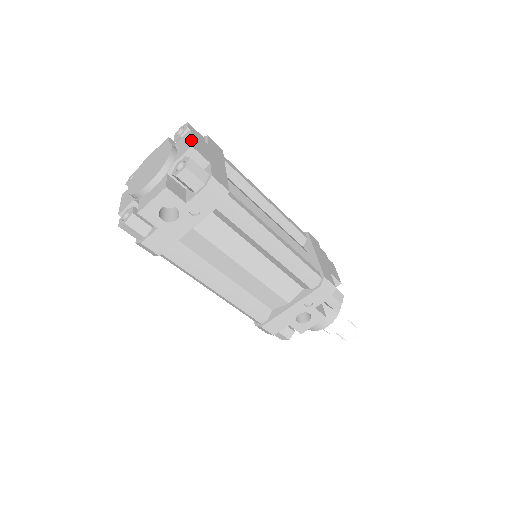
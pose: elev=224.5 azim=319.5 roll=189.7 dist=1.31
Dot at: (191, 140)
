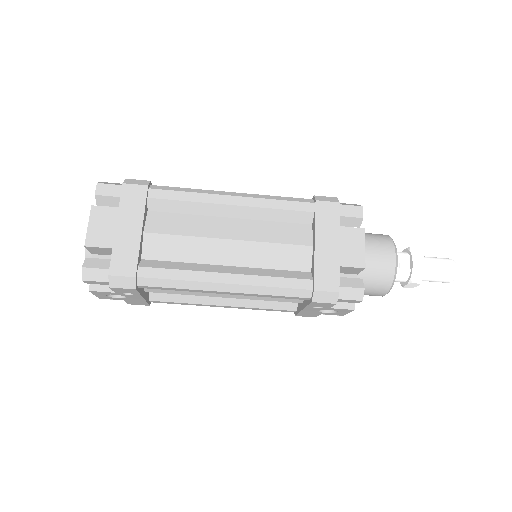
Dot at: (86, 233)
